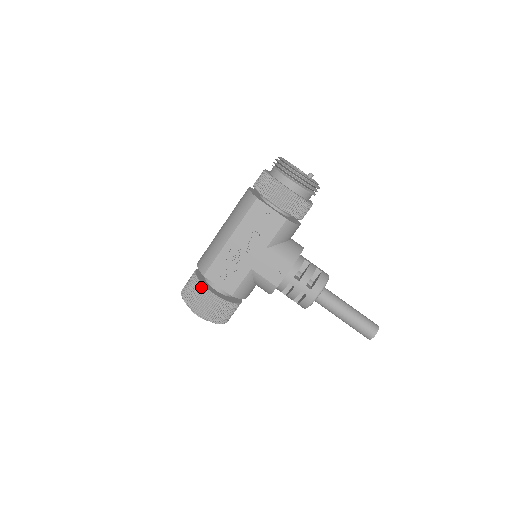
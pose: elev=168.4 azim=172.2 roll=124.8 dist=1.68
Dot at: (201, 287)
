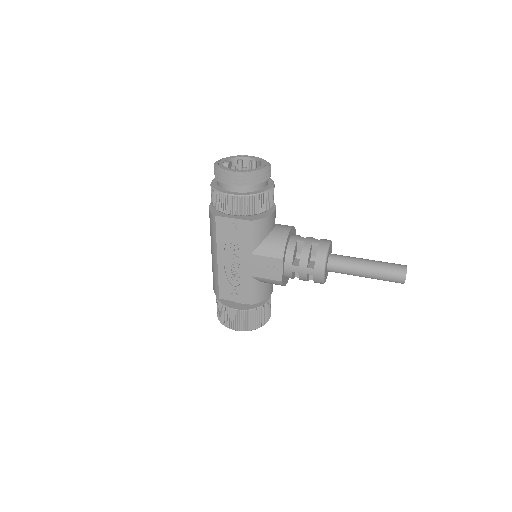
Dot at: (223, 308)
